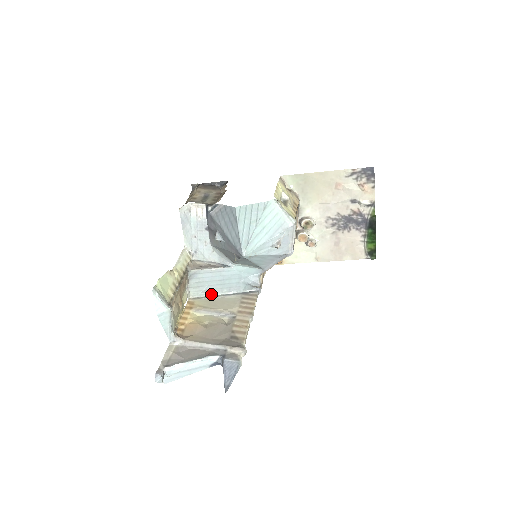
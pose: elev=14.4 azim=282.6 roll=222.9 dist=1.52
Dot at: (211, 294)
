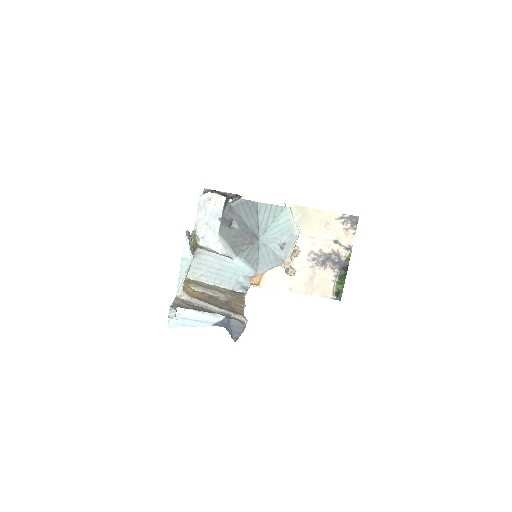
Dot at: (204, 281)
